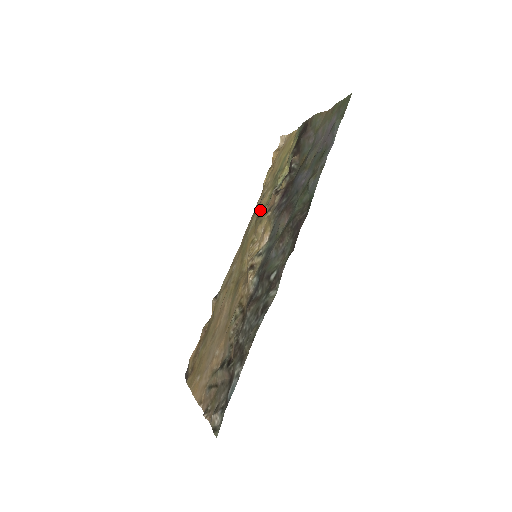
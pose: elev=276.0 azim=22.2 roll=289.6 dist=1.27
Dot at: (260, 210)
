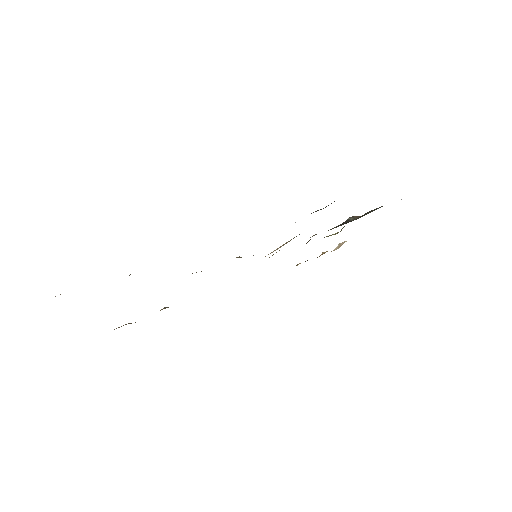
Dot at: occluded
